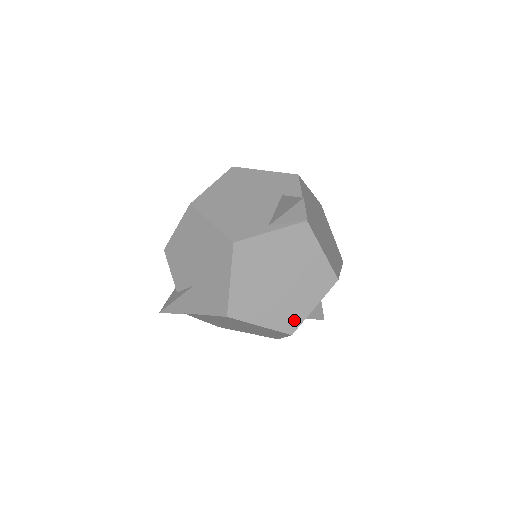
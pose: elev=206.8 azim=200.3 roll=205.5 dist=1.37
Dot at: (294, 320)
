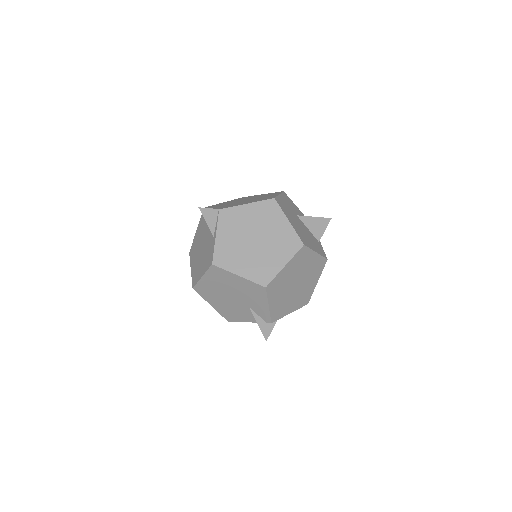
Dot at: (292, 240)
